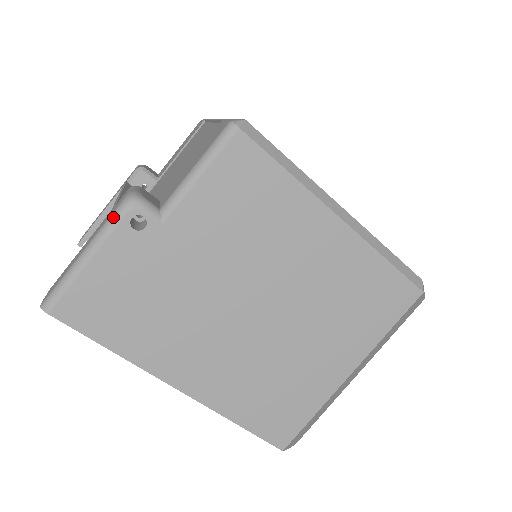
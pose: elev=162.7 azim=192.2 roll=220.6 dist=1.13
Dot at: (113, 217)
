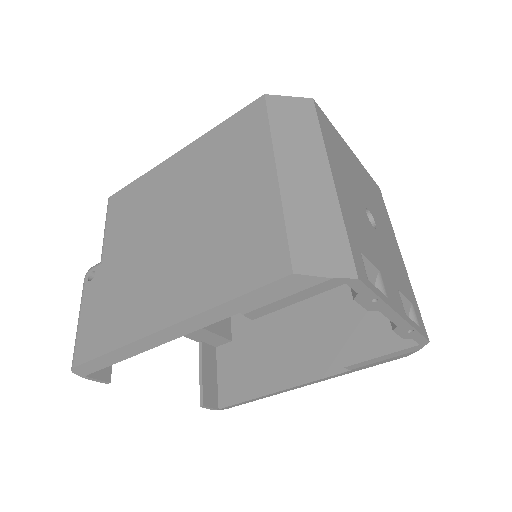
Dot at: (83, 289)
